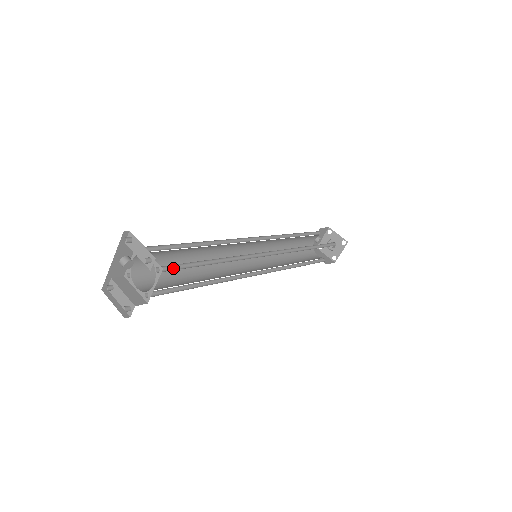
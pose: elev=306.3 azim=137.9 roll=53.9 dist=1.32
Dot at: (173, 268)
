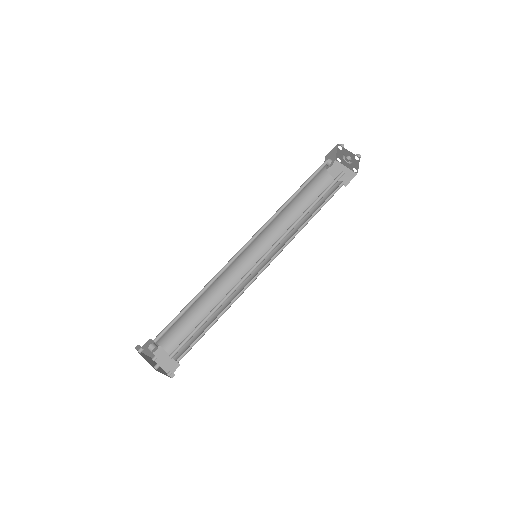
Dot at: (181, 345)
